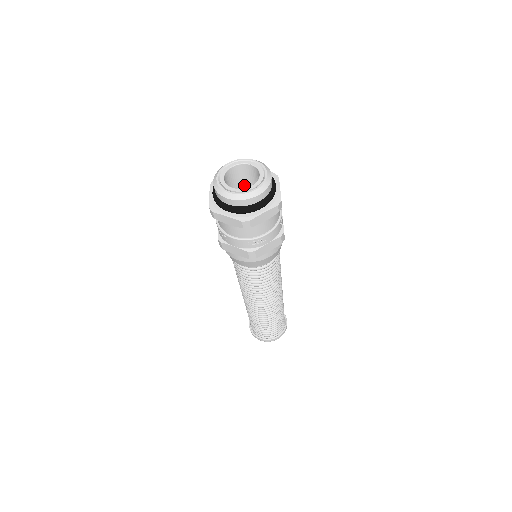
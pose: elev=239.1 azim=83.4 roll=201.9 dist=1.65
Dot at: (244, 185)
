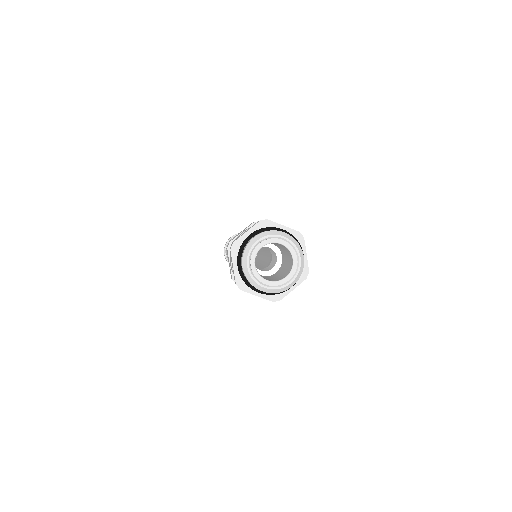
Dot at: (282, 248)
